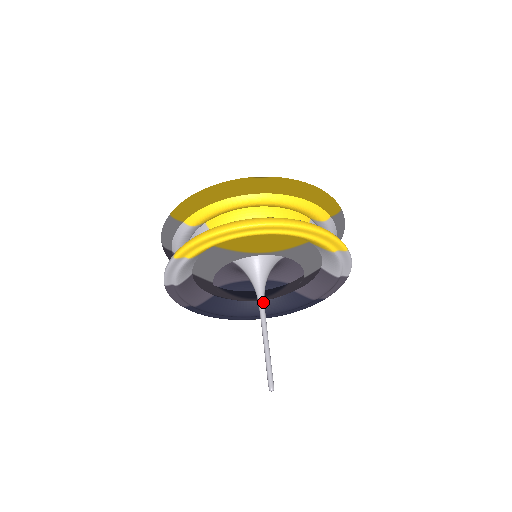
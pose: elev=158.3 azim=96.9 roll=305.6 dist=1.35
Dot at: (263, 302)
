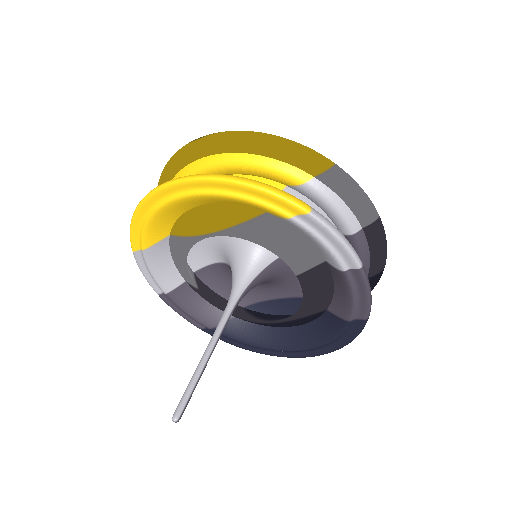
Dot at: (229, 307)
